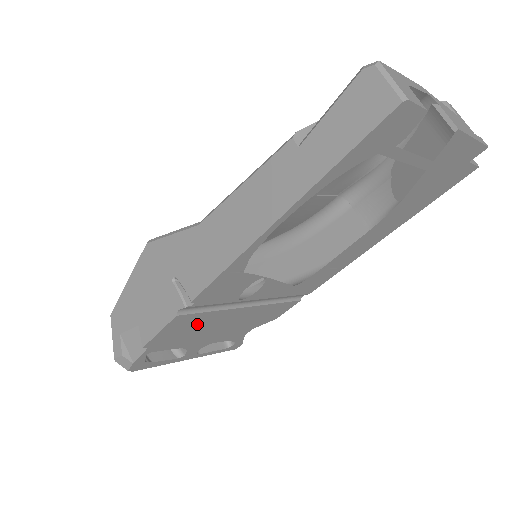
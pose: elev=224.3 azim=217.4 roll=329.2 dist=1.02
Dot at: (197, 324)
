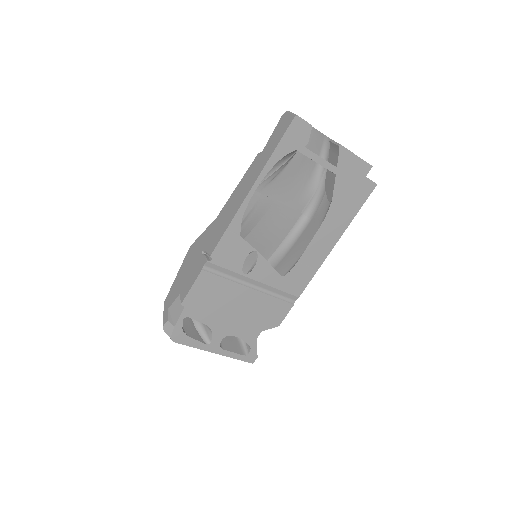
Dot at: (217, 292)
